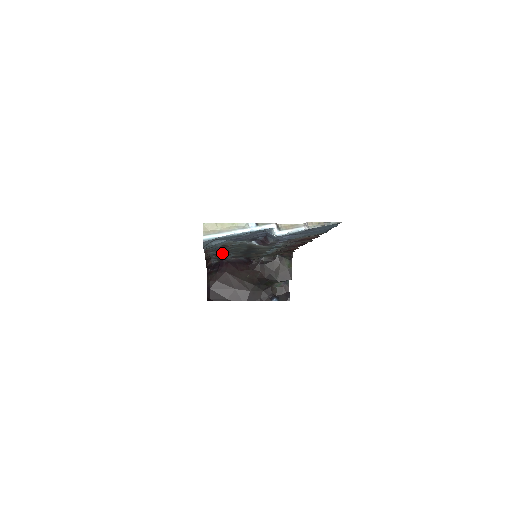
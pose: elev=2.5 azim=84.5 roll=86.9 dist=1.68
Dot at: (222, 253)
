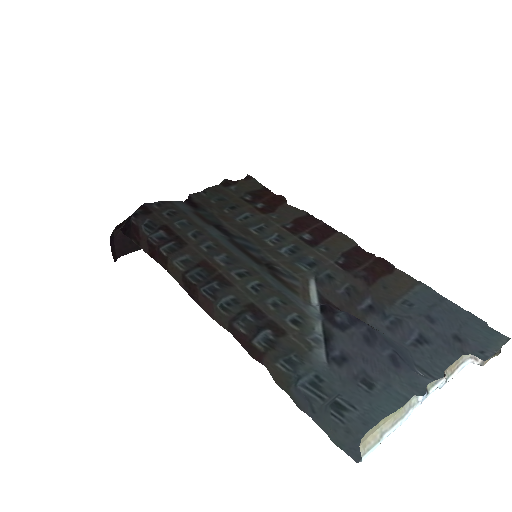
Dot at: (206, 266)
